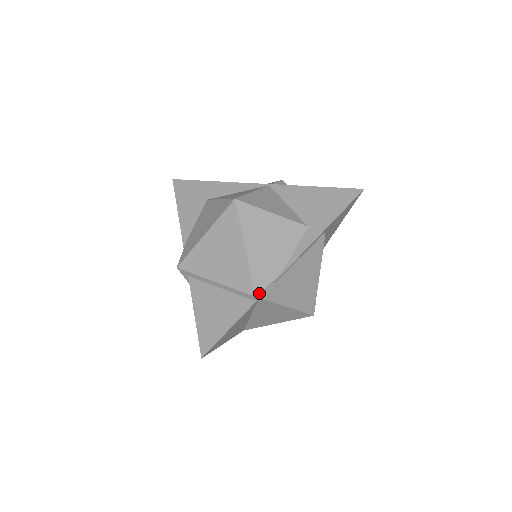
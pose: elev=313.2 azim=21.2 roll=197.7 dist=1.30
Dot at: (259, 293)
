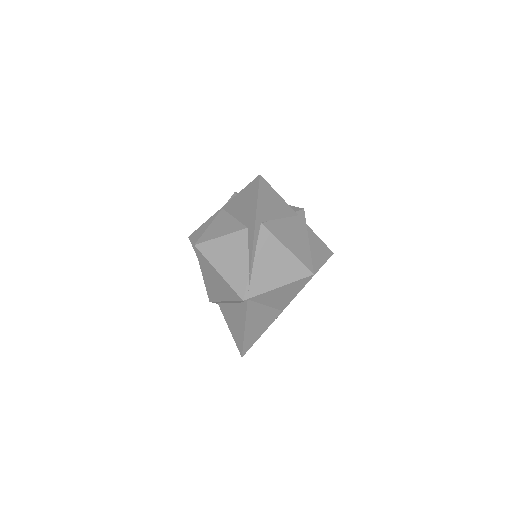
Dot at: (244, 297)
